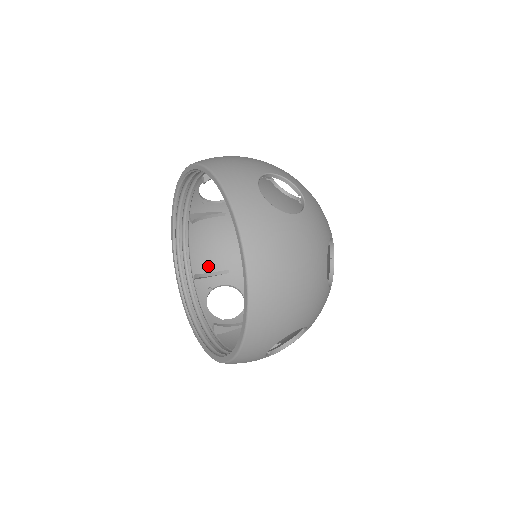
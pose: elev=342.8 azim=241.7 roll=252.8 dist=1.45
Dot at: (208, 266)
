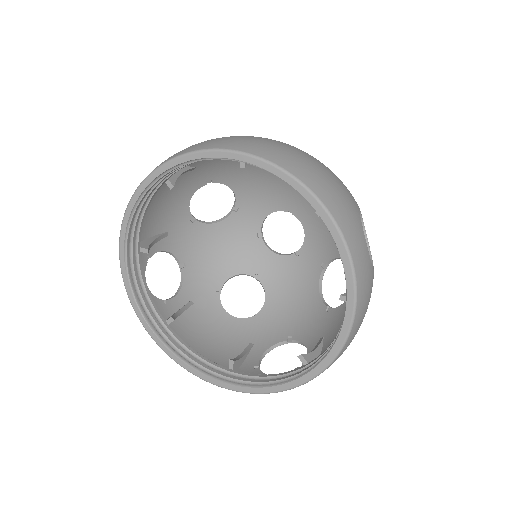
Dot at: (230, 357)
